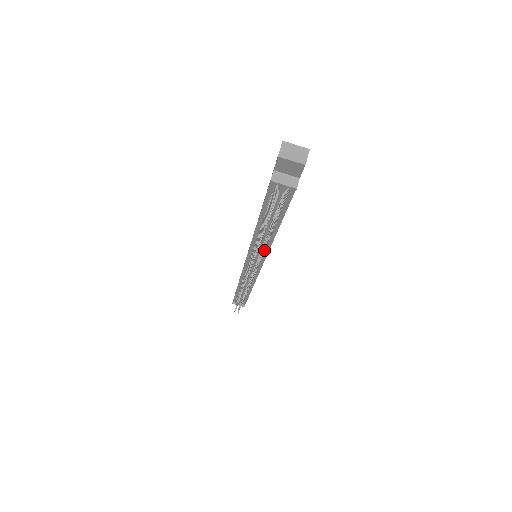
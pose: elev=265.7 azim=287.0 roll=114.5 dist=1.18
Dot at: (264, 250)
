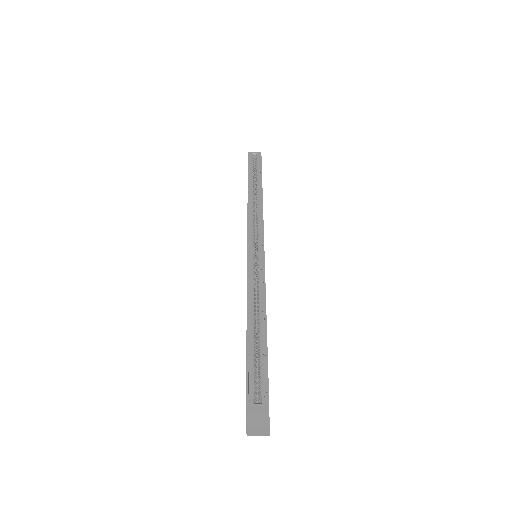
Dot at: occluded
